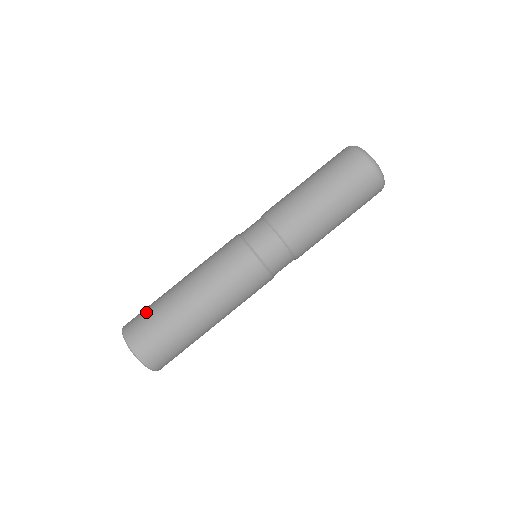
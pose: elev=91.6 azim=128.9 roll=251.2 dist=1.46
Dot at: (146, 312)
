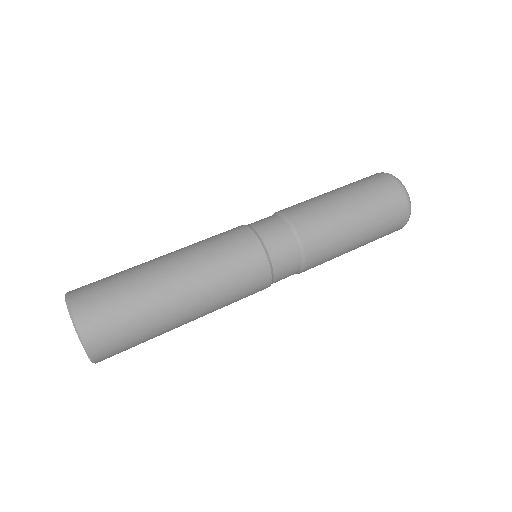
Dot at: (108, 284)
